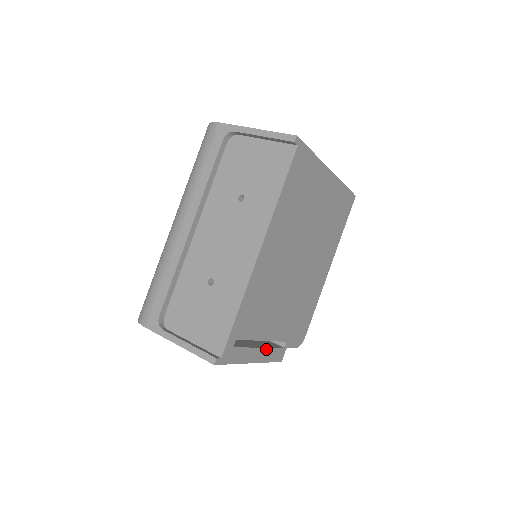
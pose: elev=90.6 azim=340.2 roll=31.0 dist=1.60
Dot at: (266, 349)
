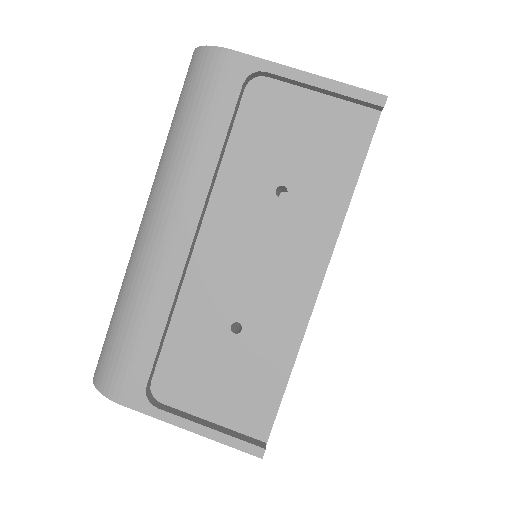
Dot at: occluded
